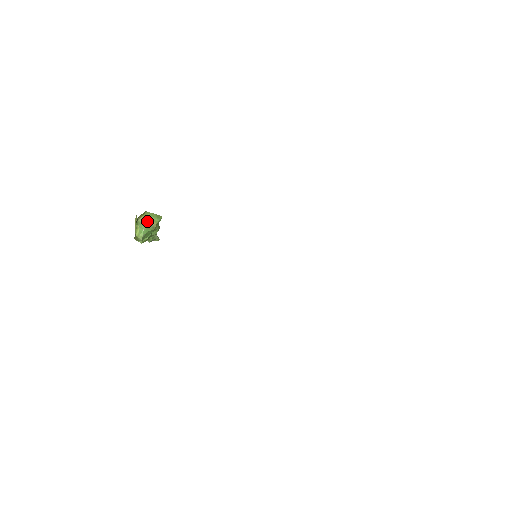
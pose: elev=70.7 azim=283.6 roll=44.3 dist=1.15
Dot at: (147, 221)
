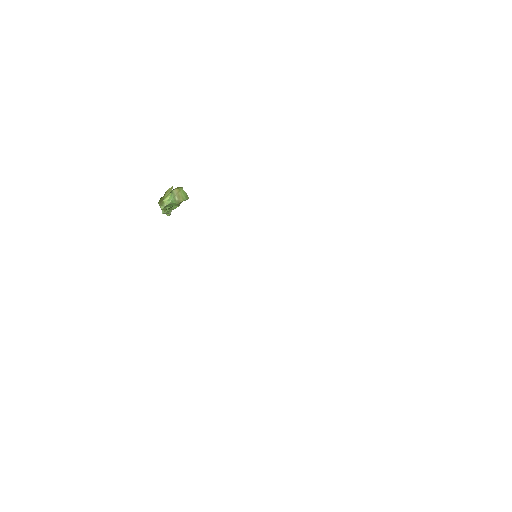
Dot at: (178, 195)
